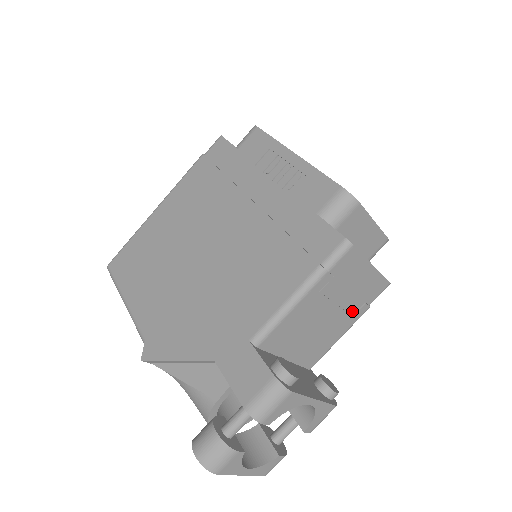
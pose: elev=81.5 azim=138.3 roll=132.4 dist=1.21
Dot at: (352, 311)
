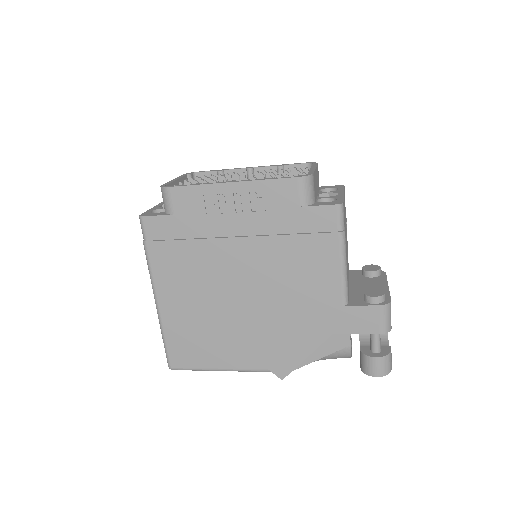
Dot at: (346, 223)
